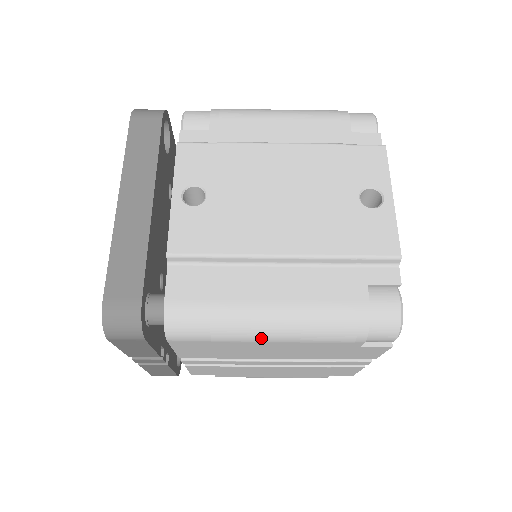
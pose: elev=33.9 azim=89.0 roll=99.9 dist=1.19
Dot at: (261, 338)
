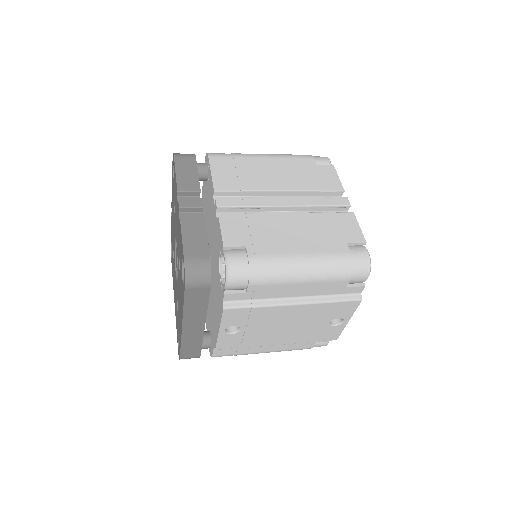
Dot at: occluded
